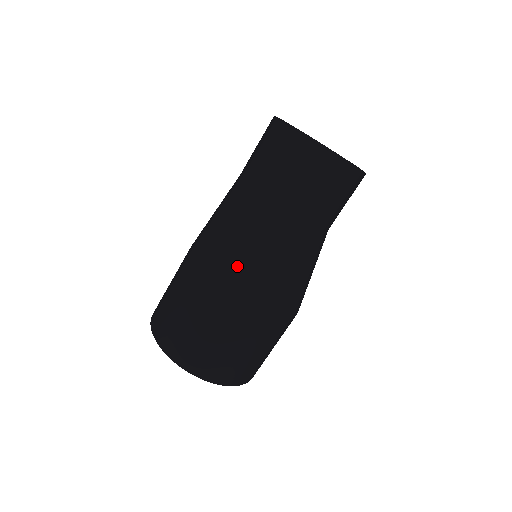
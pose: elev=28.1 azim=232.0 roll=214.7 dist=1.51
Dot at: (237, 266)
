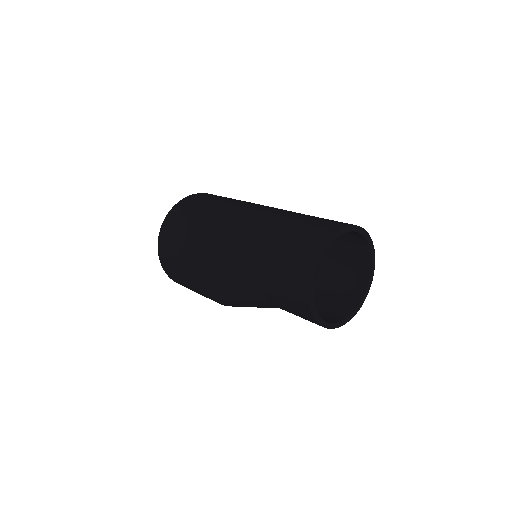
Dot at: (230, 302)
